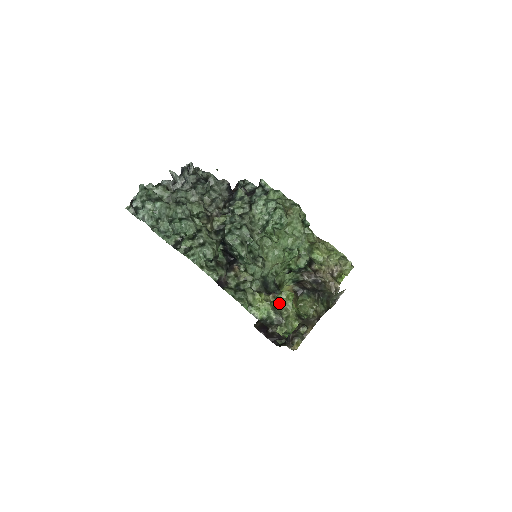
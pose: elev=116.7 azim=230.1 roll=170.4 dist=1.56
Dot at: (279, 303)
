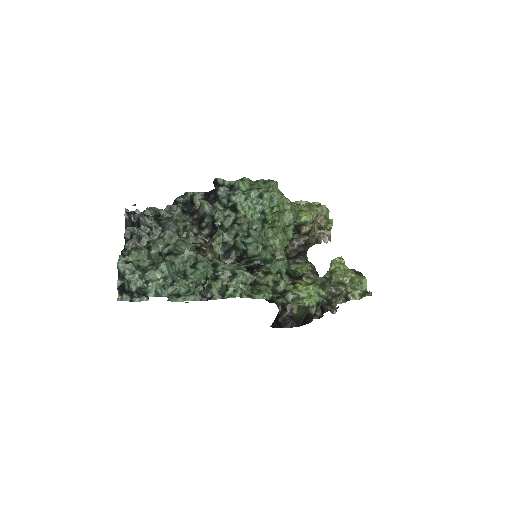
Dot at: (339, 274)
